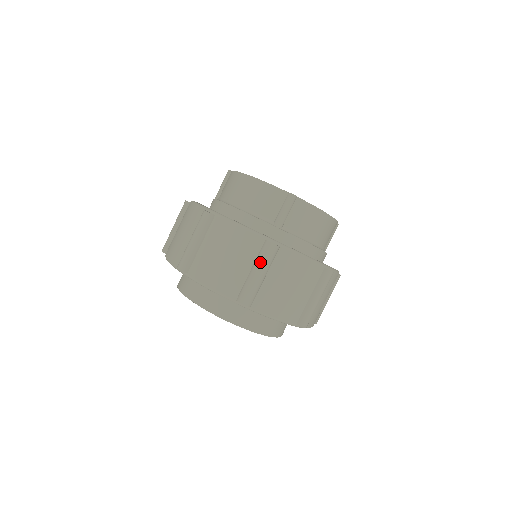
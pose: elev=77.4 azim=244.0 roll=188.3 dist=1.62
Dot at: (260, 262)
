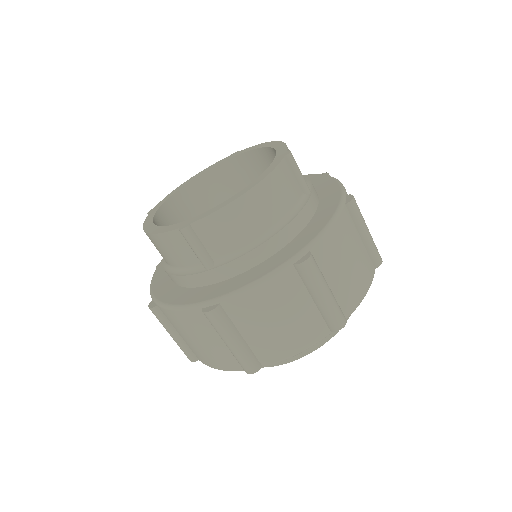
Dot at: (219, 334)
